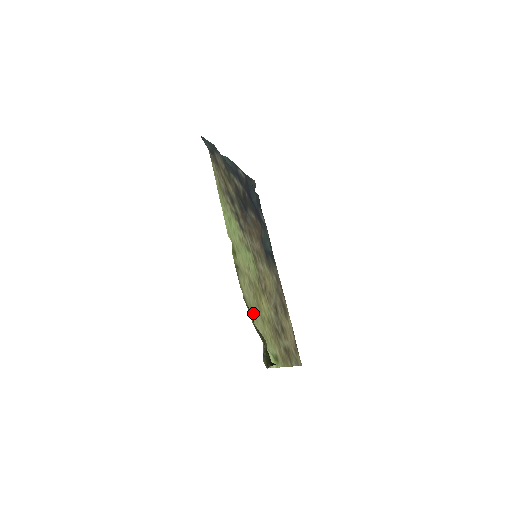
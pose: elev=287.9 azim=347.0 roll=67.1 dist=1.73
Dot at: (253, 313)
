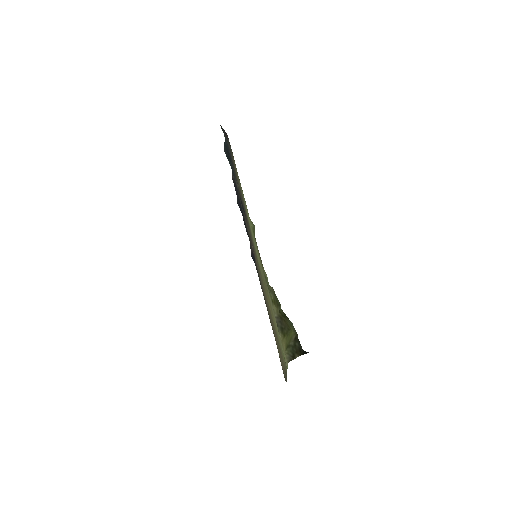
Dot at: (272, 303)
